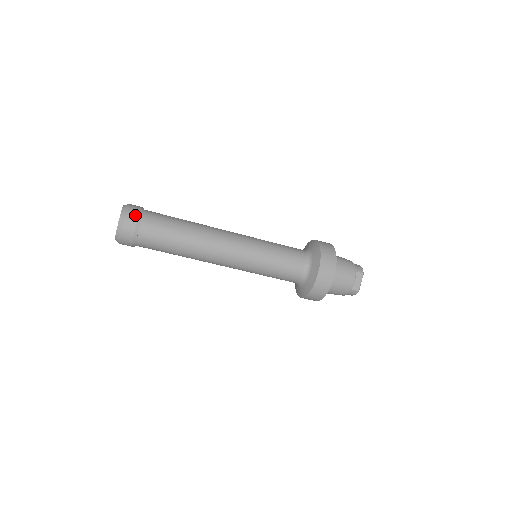
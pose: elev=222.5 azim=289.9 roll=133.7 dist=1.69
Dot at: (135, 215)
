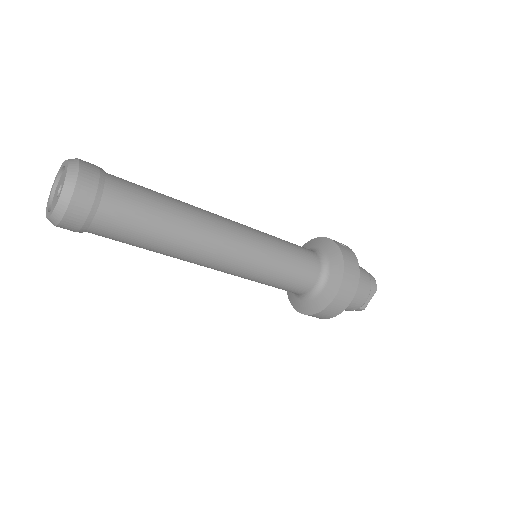
Dot at: (90, 190)
